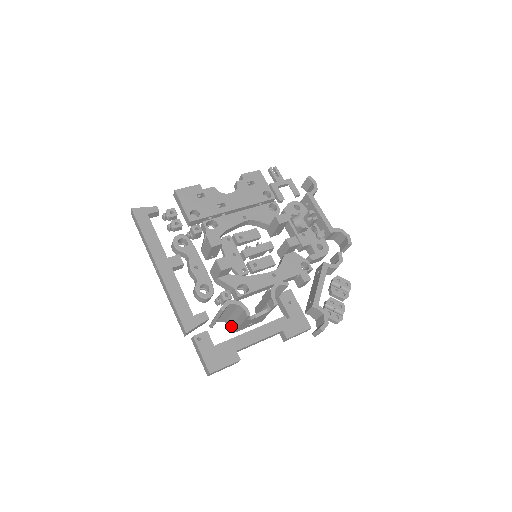
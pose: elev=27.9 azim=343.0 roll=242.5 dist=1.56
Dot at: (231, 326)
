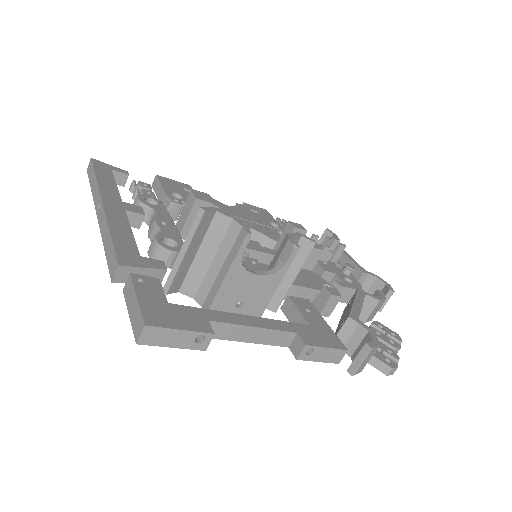
Dot at: (203, 303)
